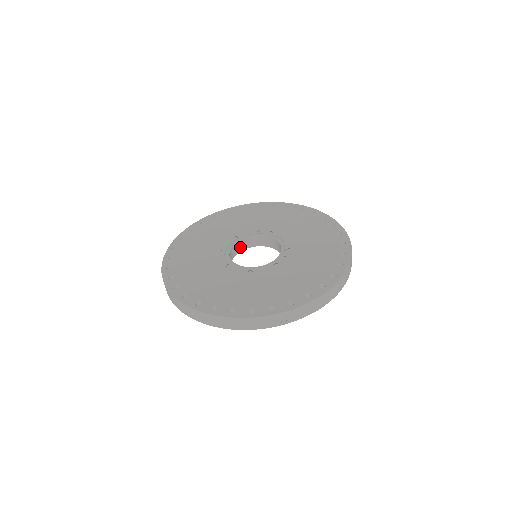
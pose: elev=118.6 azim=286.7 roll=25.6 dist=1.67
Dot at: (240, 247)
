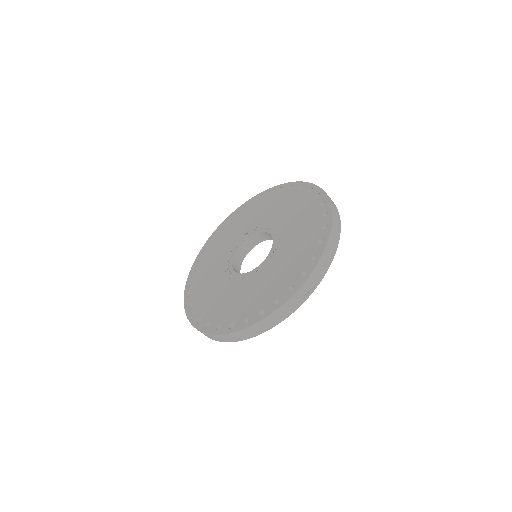
Dot at: (240, 258)
